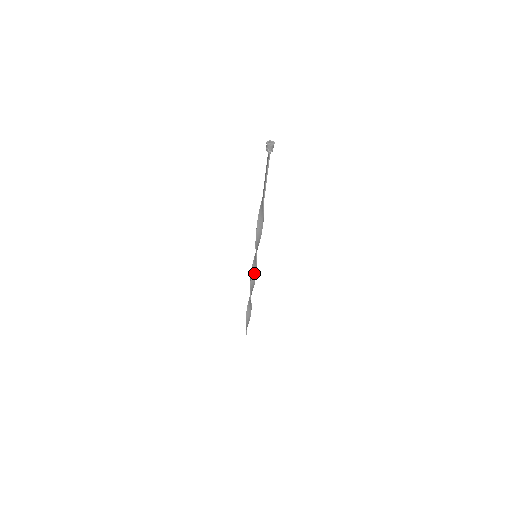
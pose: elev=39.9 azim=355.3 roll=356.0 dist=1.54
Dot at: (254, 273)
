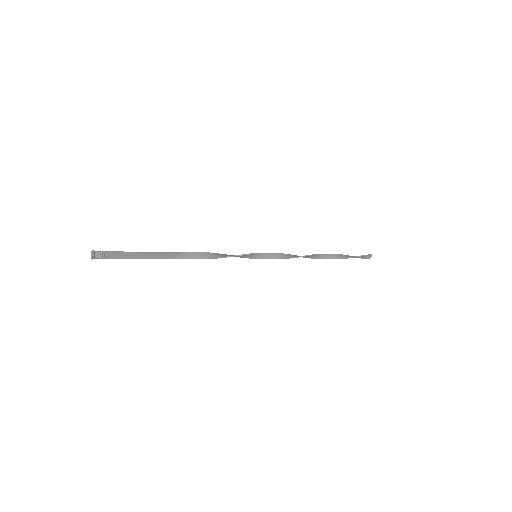
Dot at: (281, 257)
